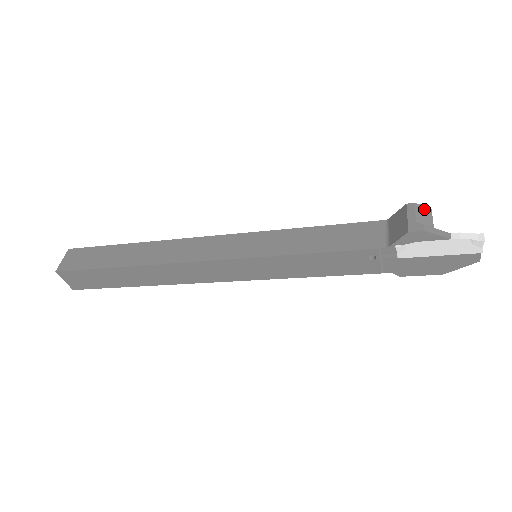
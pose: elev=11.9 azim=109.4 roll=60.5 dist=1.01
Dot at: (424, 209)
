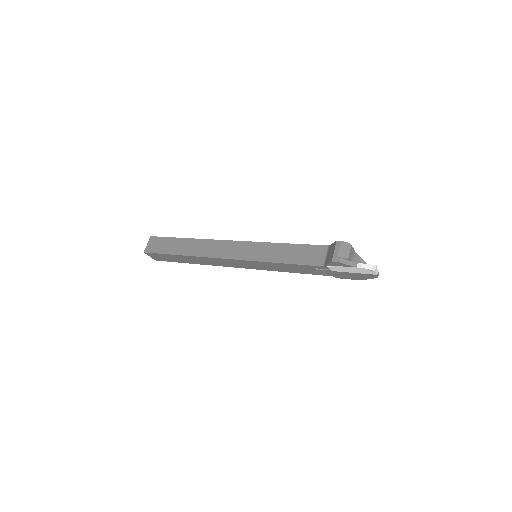
Dot at: (346, 245)
